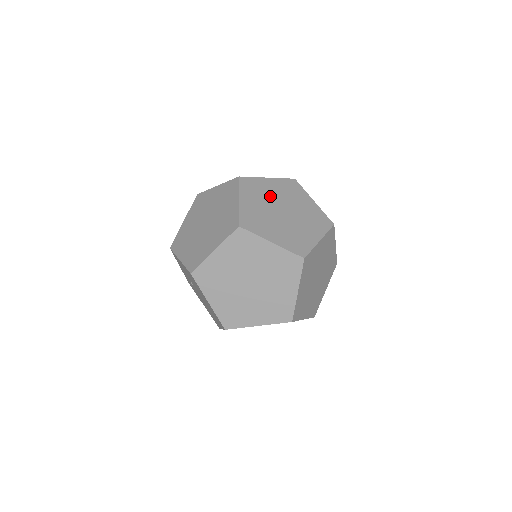
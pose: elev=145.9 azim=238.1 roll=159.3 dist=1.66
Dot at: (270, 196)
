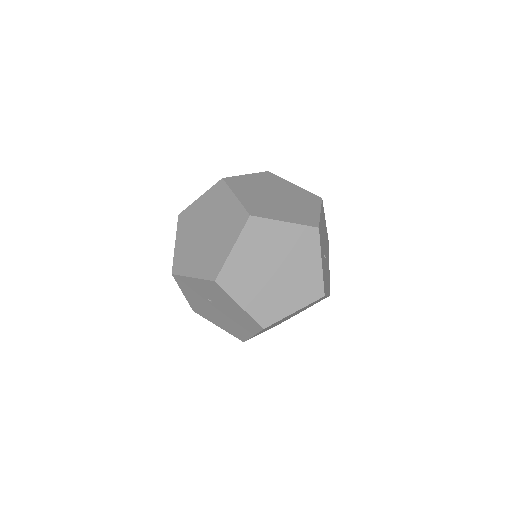
Dot at: (279, 188)
